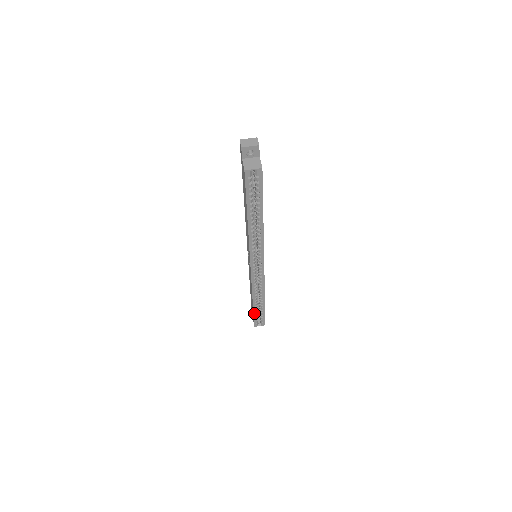
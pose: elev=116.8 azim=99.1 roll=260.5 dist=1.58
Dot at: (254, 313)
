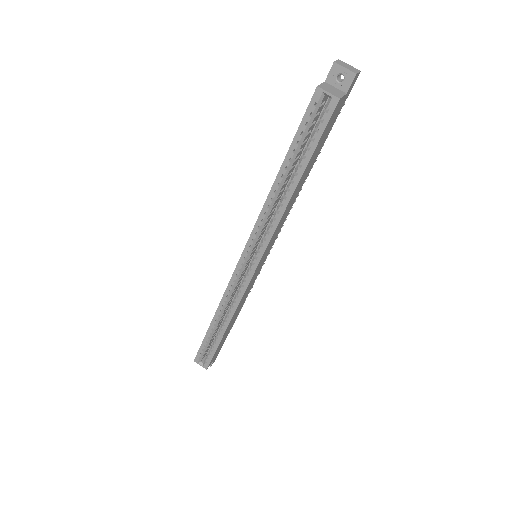
Dot at: (205, 339)
